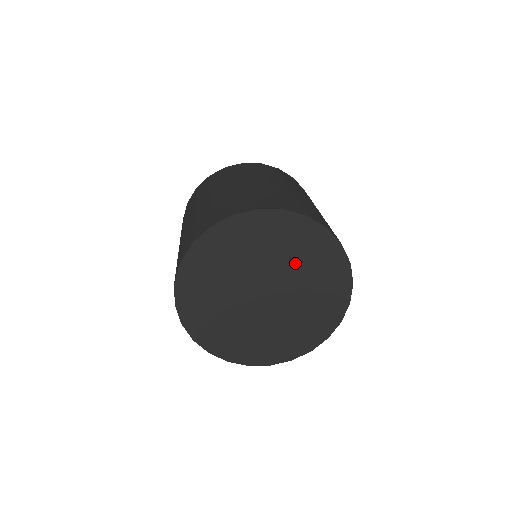
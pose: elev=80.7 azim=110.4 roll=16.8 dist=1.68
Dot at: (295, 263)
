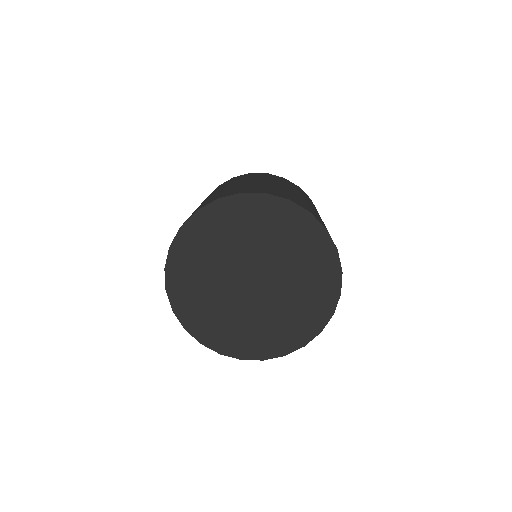
Dot at: (281, 249)
